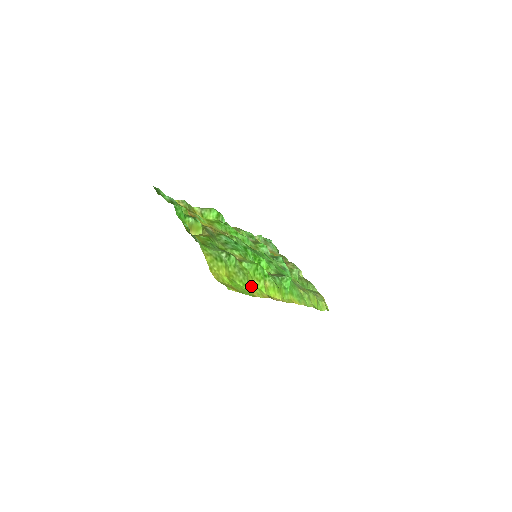
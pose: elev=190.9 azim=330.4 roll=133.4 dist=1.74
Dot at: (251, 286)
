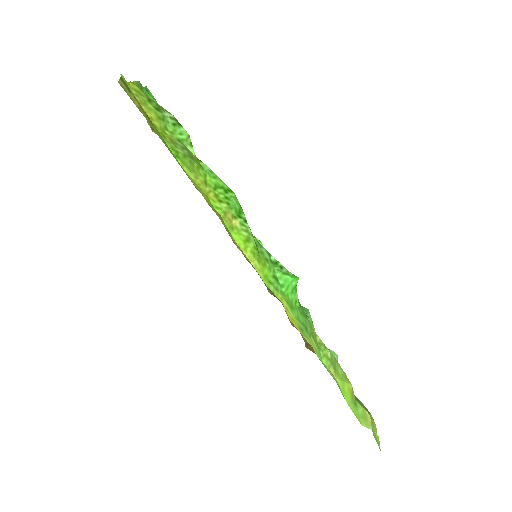
Dot at: (194, 179)
